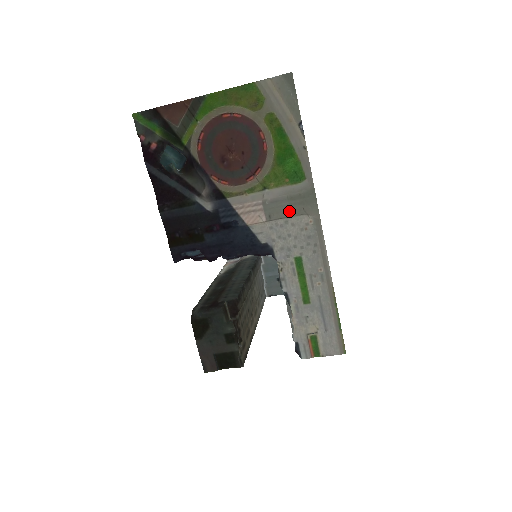
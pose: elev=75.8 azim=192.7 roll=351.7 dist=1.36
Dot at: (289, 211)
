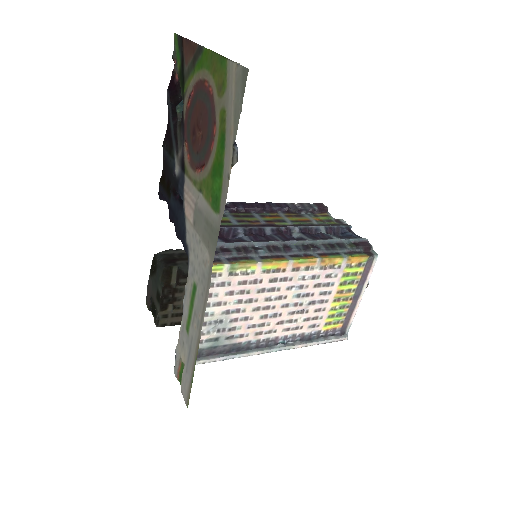
Dot at: (203, 233)
